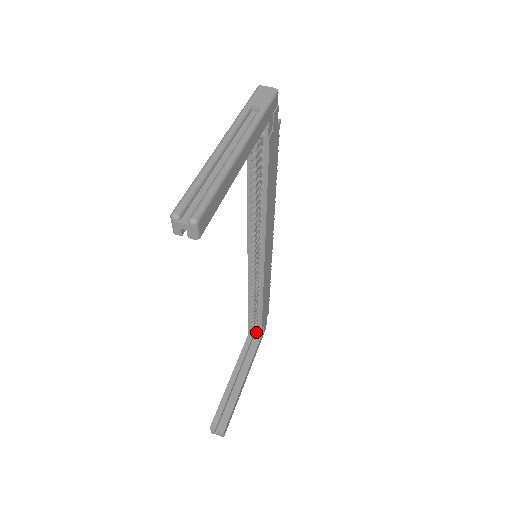
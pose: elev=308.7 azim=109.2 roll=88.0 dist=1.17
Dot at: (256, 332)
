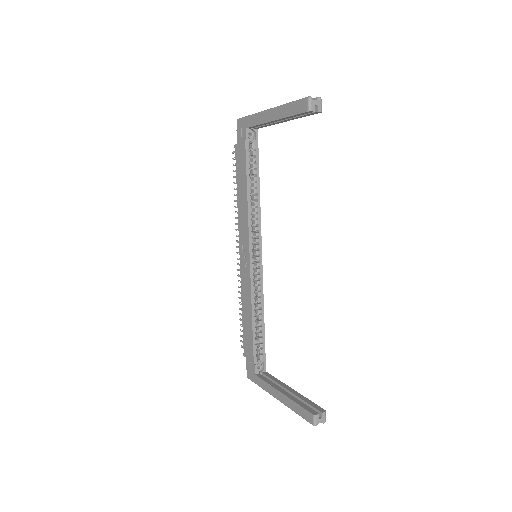
Dot at: (260, 368)
